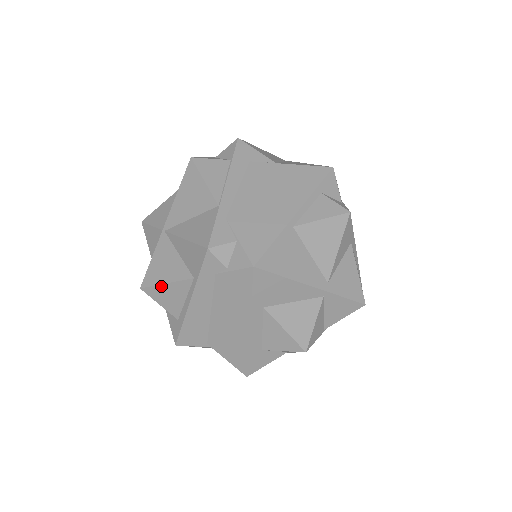
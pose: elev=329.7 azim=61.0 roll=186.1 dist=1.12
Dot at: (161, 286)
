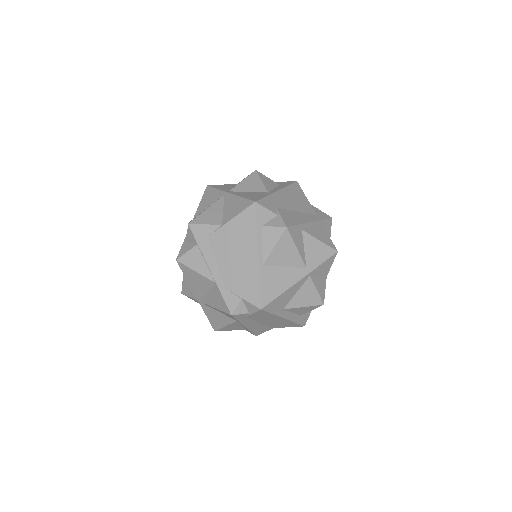
Dot at: (224, 328)
